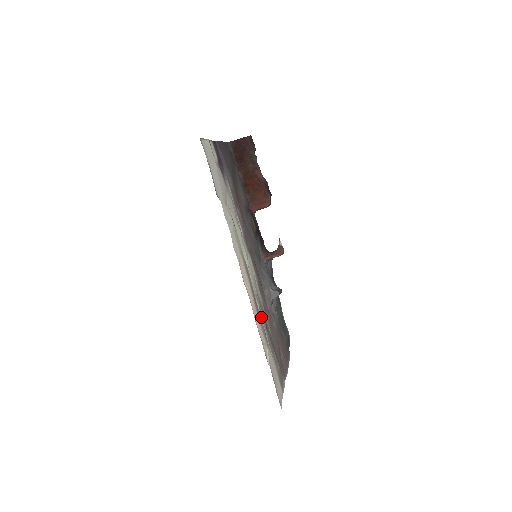
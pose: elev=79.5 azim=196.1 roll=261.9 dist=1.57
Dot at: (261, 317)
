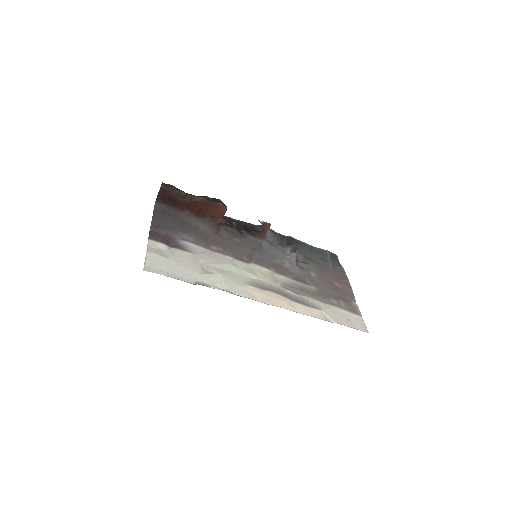
Dot at: (300, 295)
